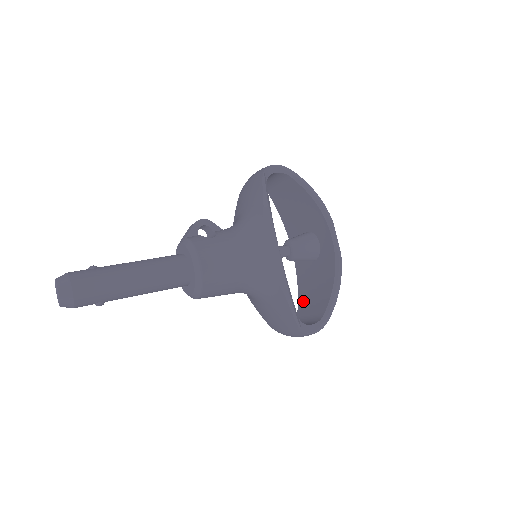
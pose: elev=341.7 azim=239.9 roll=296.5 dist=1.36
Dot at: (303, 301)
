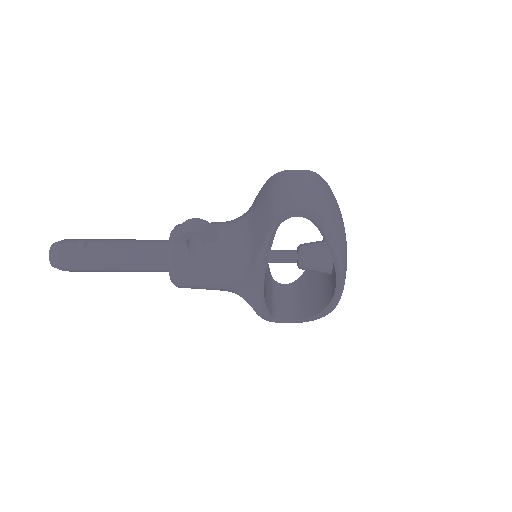
Dot at: (309, 274)
